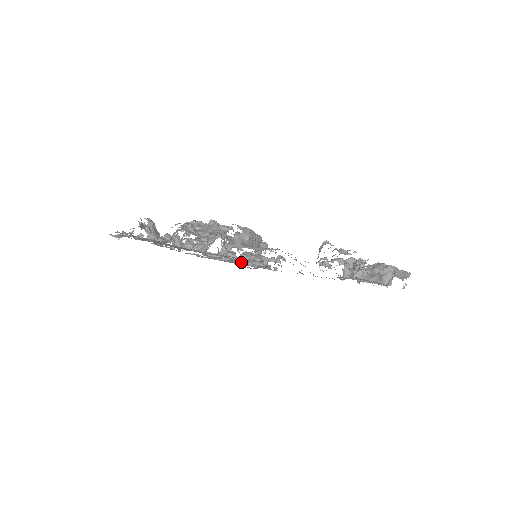
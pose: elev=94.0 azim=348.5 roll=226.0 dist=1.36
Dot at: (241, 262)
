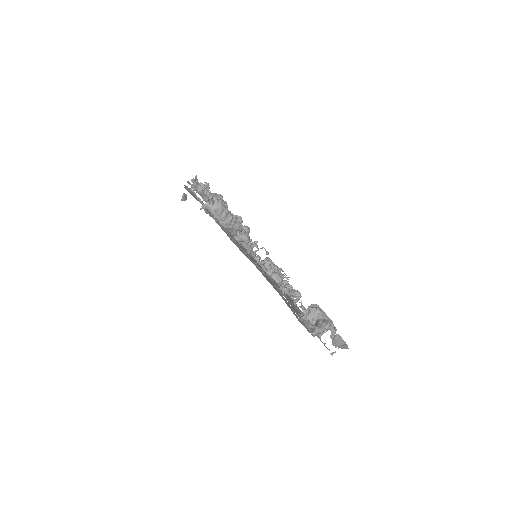
Dot at: occluded
